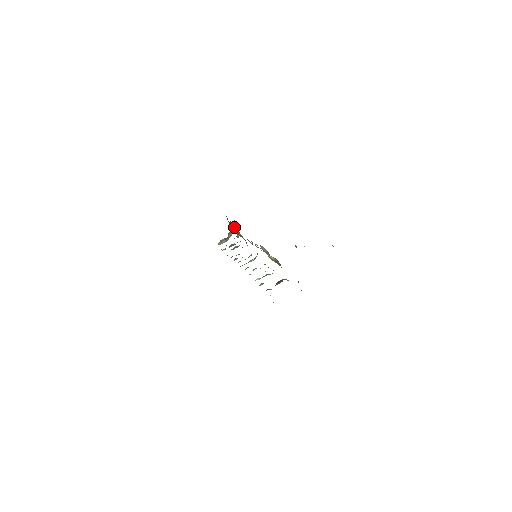
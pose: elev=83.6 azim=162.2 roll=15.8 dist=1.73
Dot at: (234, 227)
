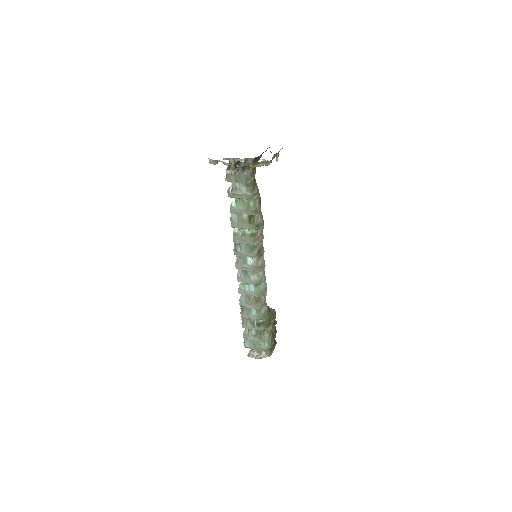
Dot at: (269, 308)
